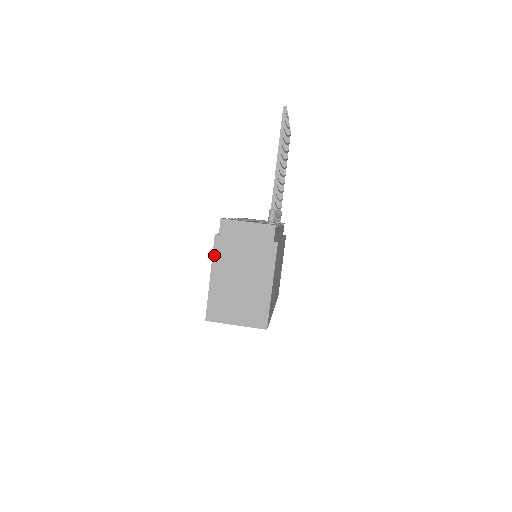
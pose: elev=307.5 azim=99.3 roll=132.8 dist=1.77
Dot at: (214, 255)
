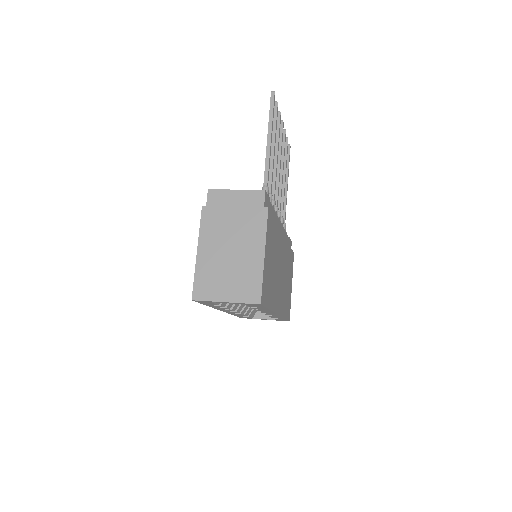
Dot at: (201, 227)
